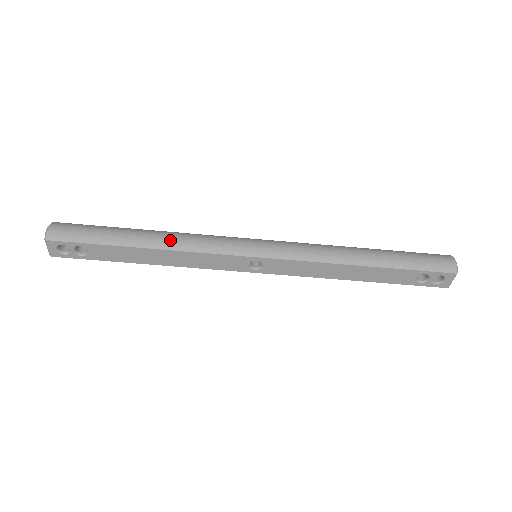
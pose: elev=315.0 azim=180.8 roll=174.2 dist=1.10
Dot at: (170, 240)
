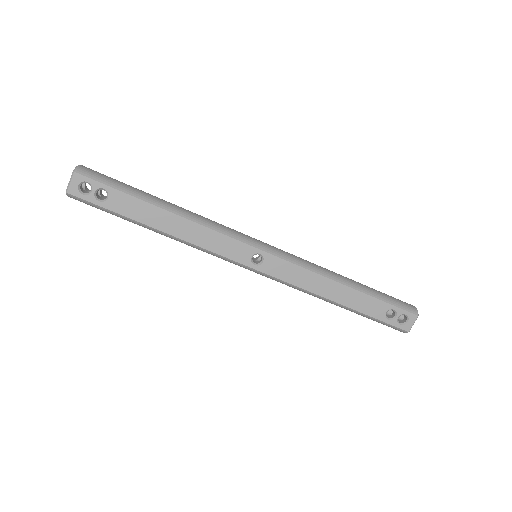
Dot at: (189, 212)
